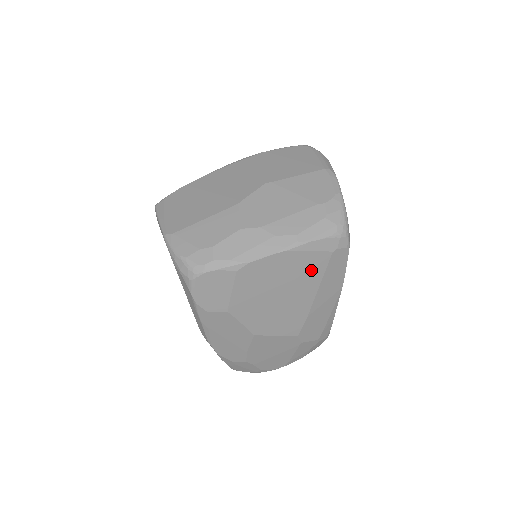
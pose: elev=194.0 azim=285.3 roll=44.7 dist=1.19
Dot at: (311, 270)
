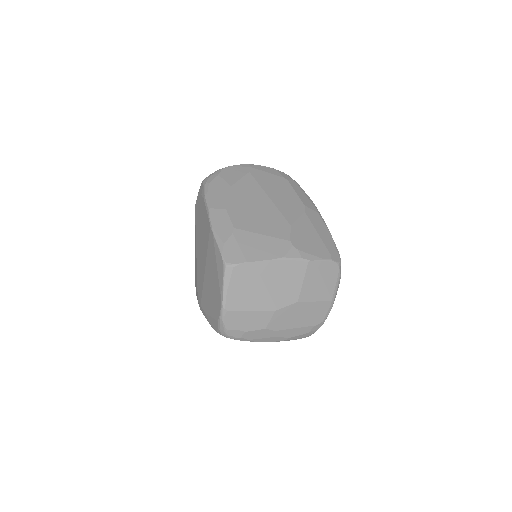
Dot at: occluded
